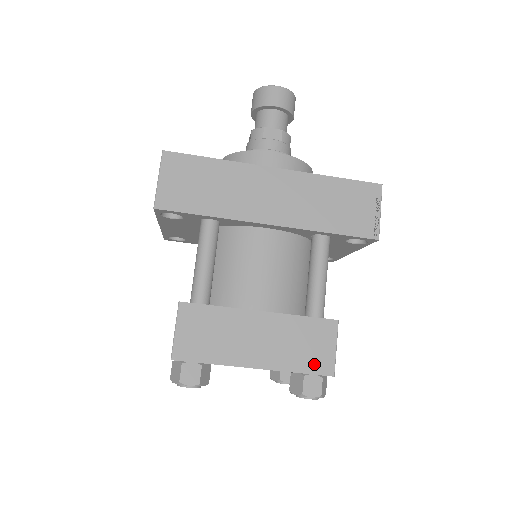
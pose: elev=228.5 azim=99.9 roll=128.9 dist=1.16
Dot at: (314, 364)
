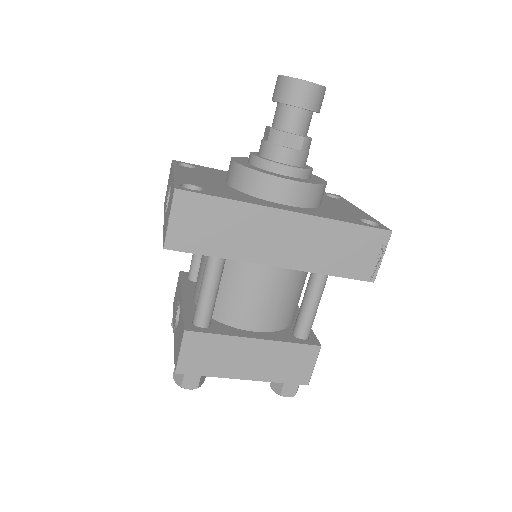
Dot at: (294, 377)
